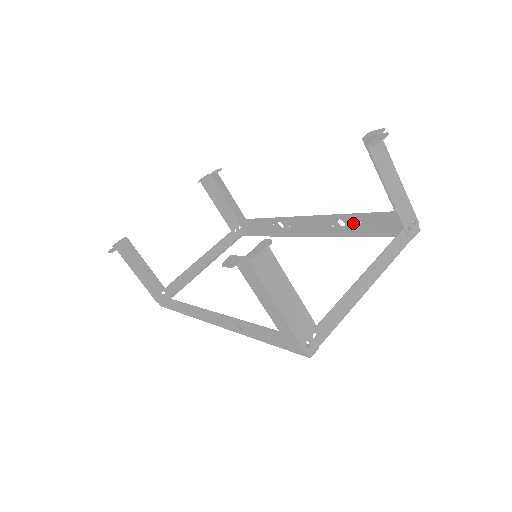
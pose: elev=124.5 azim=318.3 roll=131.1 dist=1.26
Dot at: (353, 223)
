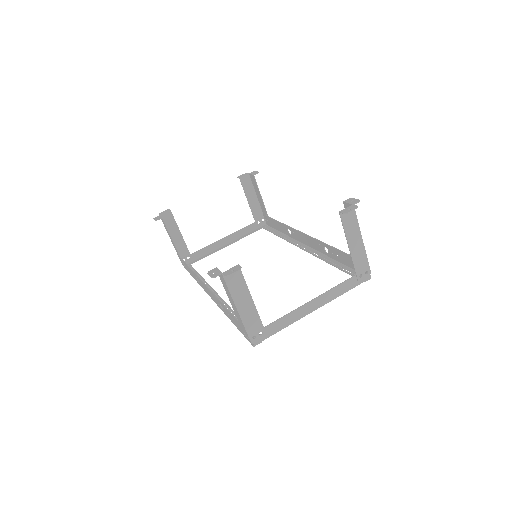
Dot at: (333, 254)
